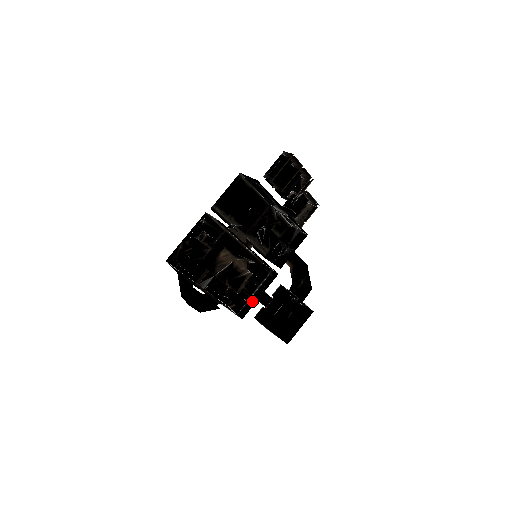
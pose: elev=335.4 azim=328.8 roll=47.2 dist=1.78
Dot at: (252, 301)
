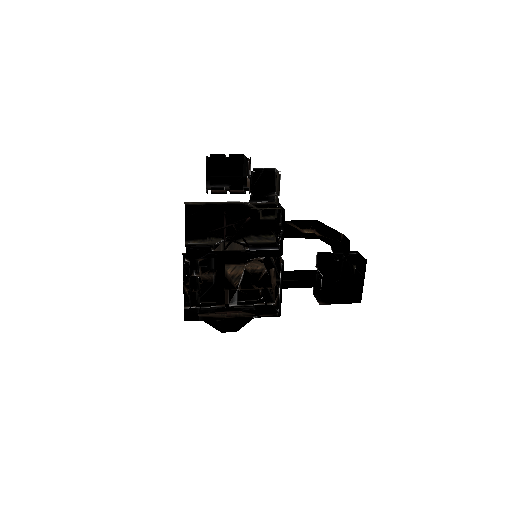
Dot at: (280, 296)
